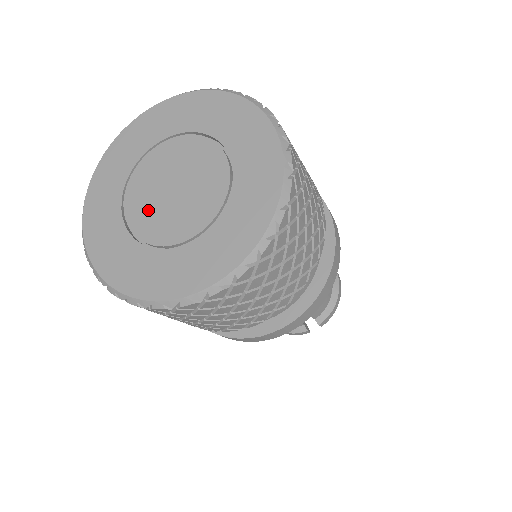
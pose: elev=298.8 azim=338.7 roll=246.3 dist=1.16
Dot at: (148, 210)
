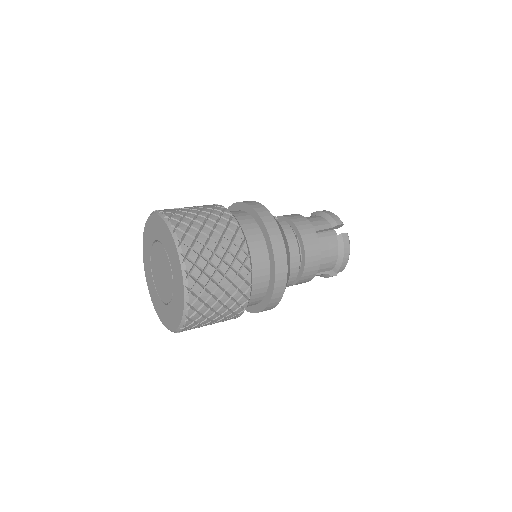
Dot at: (158, 282)
